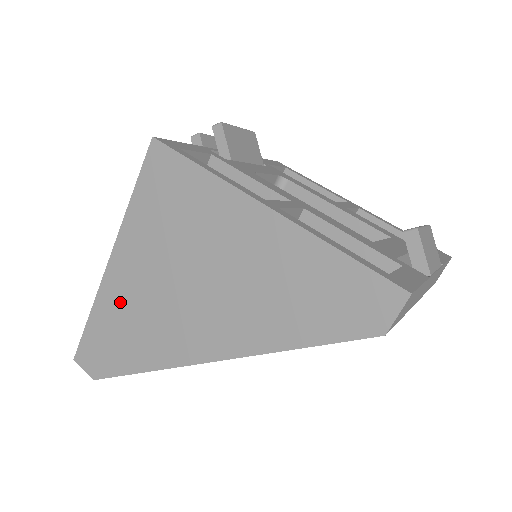
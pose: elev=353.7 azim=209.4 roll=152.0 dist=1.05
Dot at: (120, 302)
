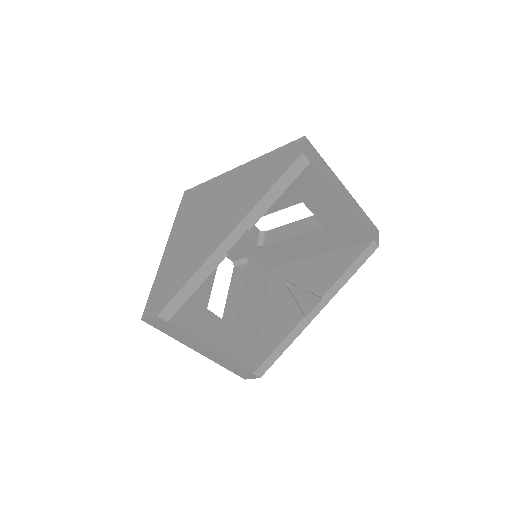
Dot at: (173, 260)
